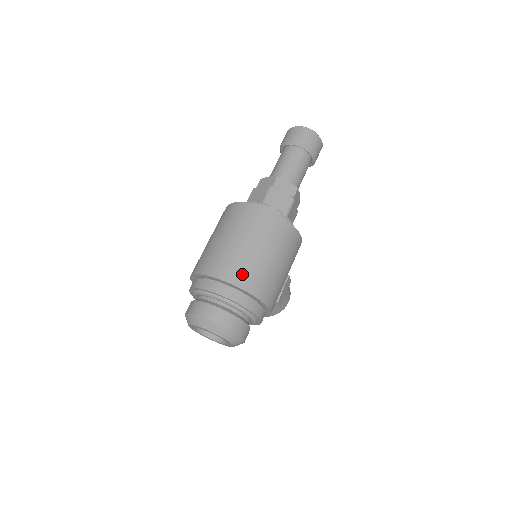
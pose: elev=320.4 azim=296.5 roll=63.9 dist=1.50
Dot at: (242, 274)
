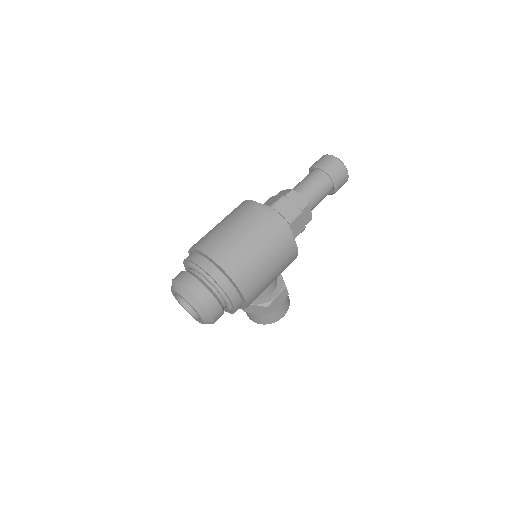
Dot at: (225, 255)
